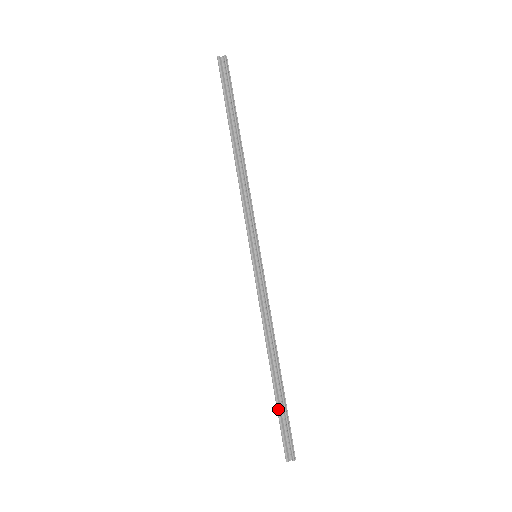
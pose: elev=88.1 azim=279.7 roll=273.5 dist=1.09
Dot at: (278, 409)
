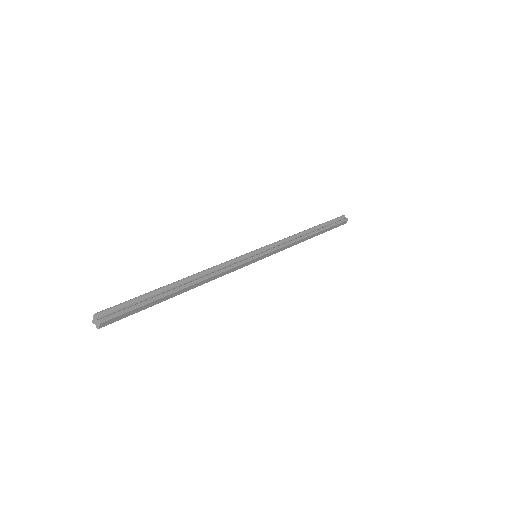
Dot at: (147, 294)
